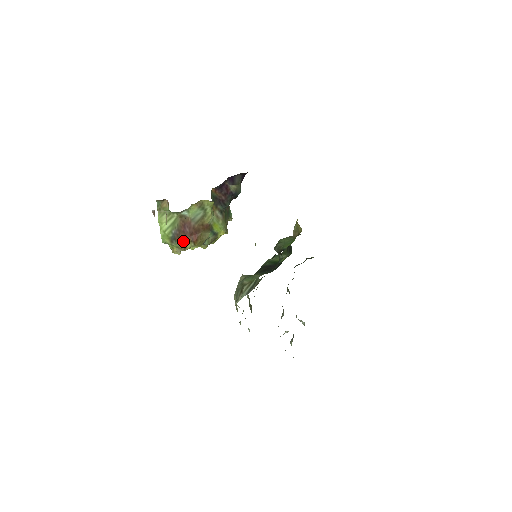
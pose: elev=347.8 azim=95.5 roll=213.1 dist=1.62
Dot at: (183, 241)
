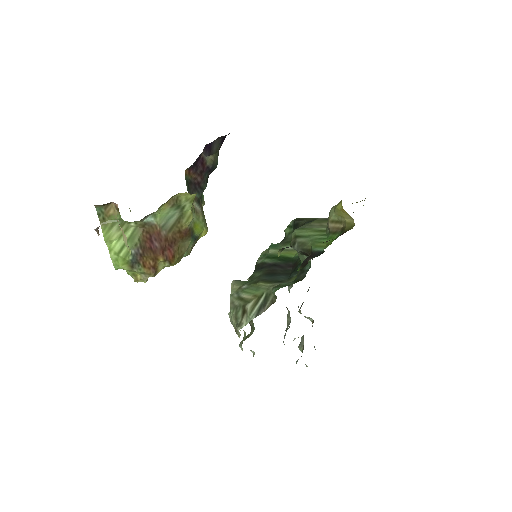
Dot at: (151, 263)
